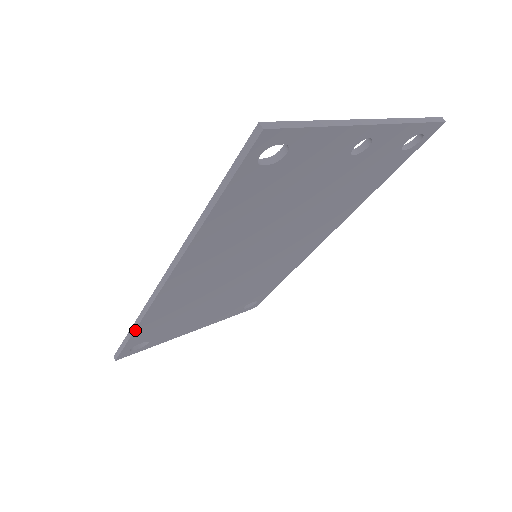
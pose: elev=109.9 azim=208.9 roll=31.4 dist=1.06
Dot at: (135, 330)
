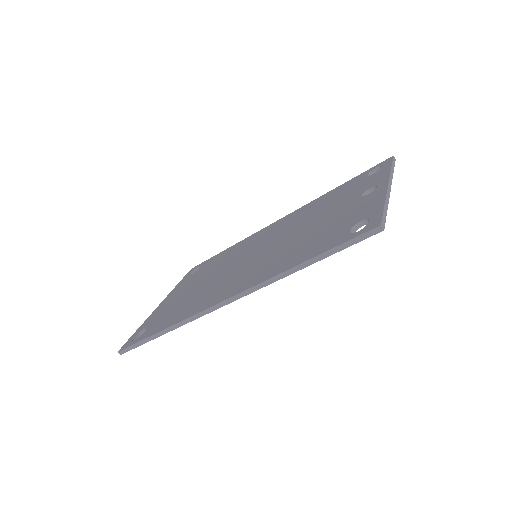
Dot at: (165, 333)
